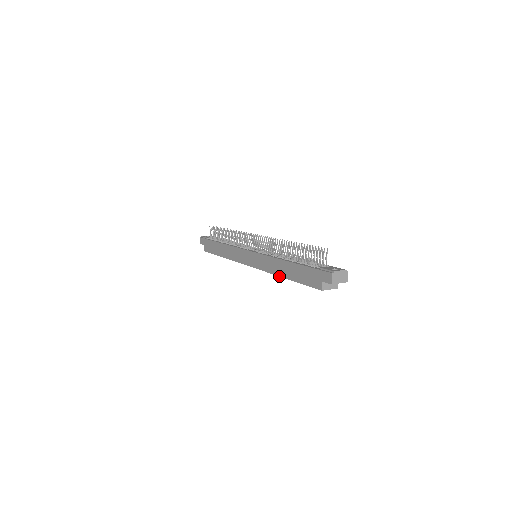
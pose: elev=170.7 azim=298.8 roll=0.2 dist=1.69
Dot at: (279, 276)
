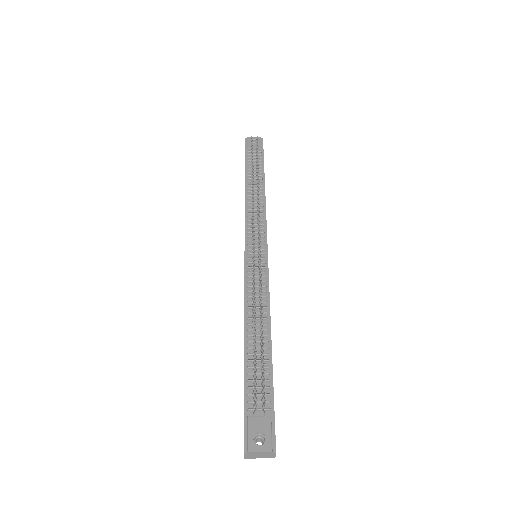
Dot at: occluded
